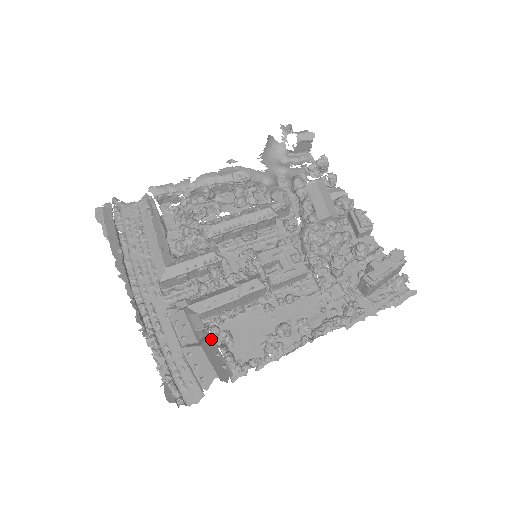
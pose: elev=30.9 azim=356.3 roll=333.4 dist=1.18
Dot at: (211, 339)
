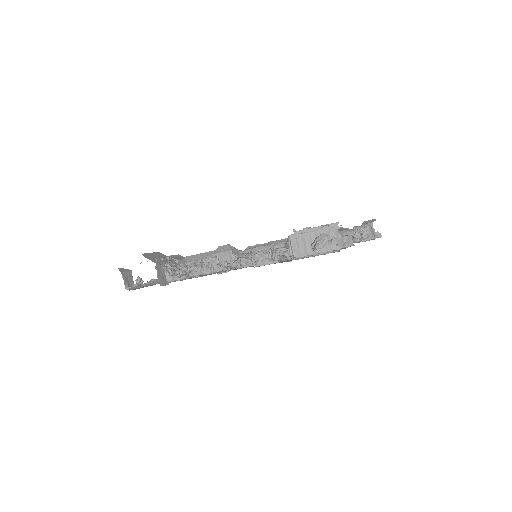
Dot at: (171, 260)
